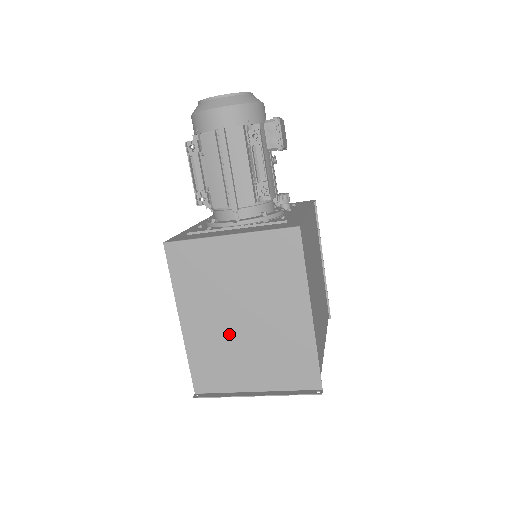
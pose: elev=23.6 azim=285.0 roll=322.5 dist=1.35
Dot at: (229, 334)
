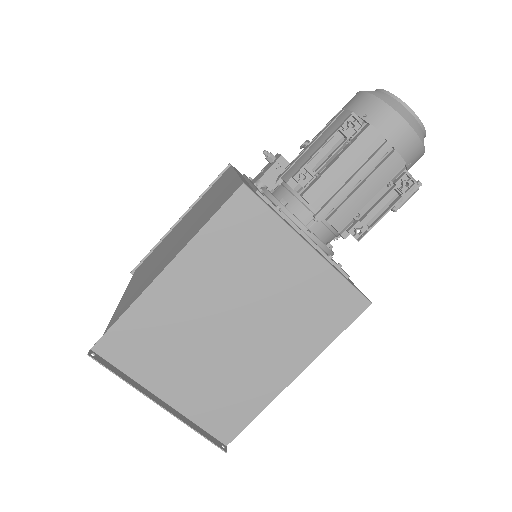
Dot at: (201, 328)
